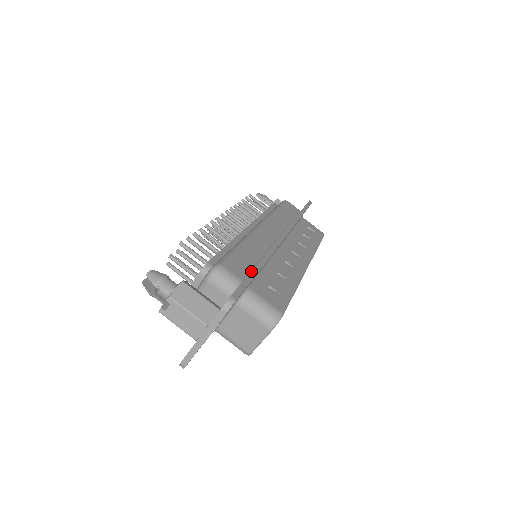
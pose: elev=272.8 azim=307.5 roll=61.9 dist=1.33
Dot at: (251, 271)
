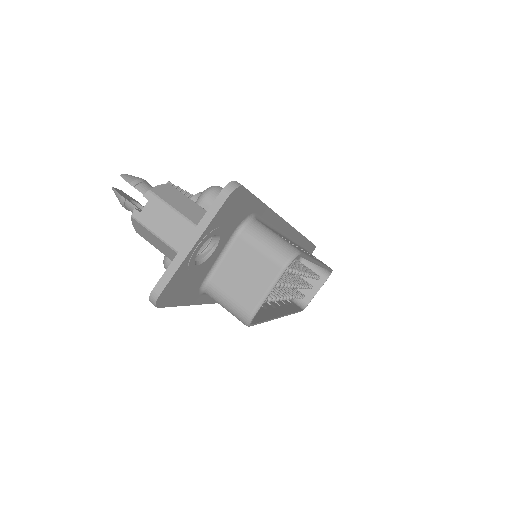
Dot at: occluded
